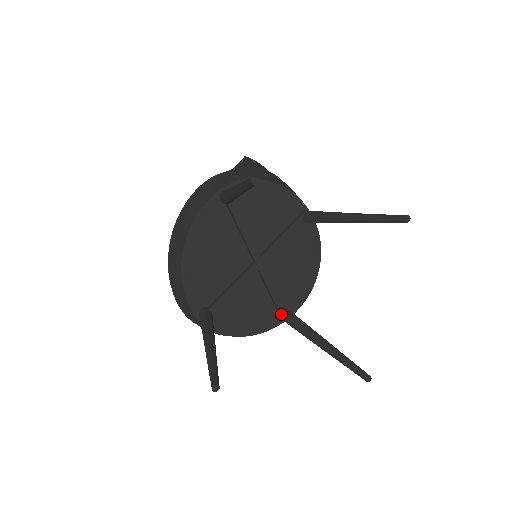
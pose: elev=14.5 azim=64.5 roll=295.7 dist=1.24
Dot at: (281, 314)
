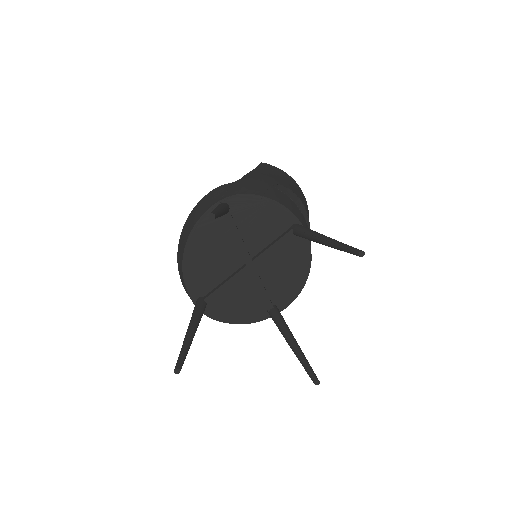
Dot at: (268, 310)
